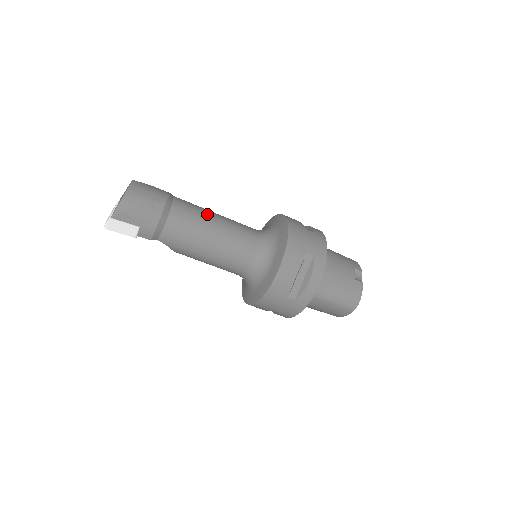
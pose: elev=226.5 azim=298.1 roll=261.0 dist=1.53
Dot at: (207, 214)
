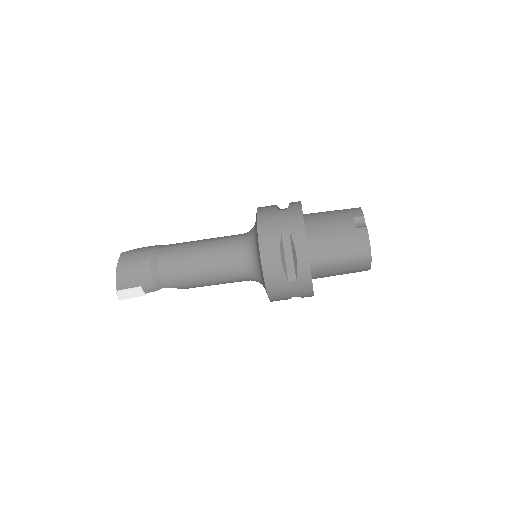
Dot at: (190, 246)
